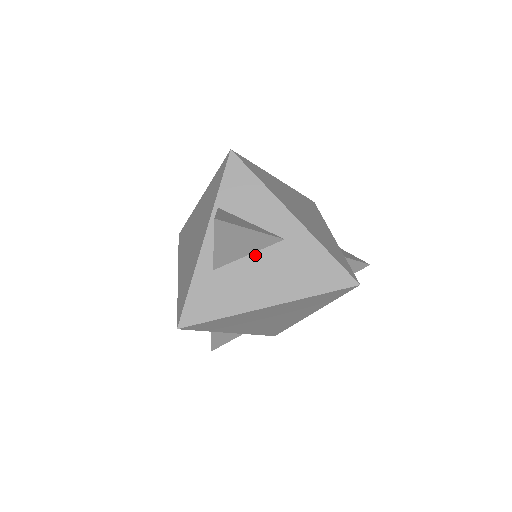
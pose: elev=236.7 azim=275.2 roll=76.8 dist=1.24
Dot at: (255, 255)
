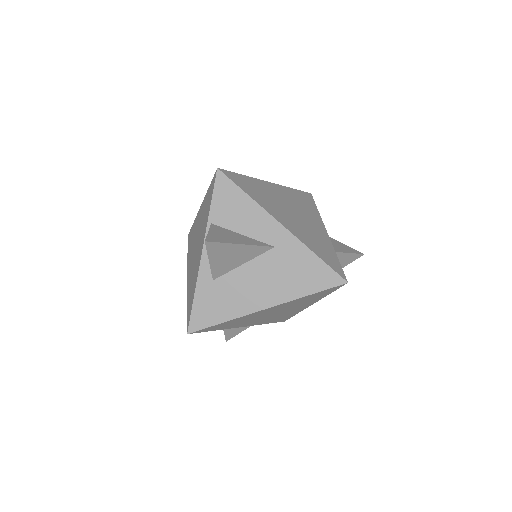
Dot at: (249, 264)
